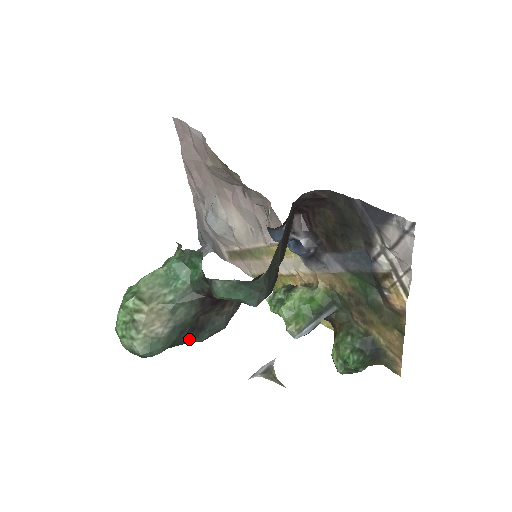
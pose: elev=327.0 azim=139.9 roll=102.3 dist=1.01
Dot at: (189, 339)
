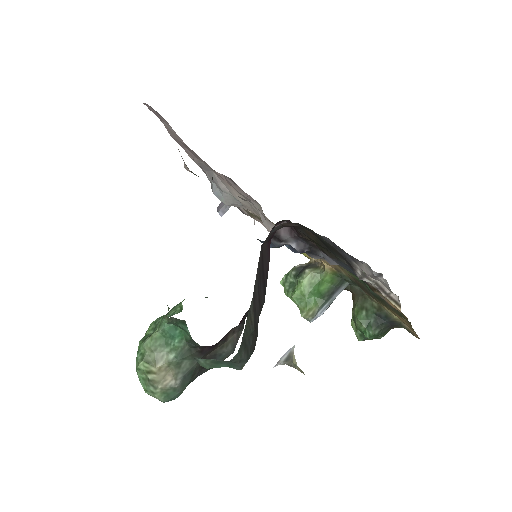
Dot at: (203, 372)
